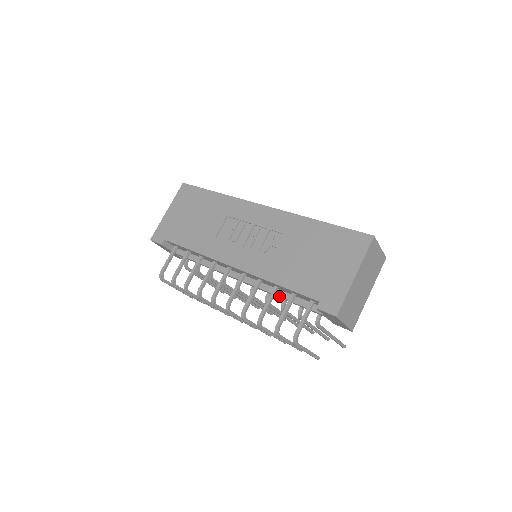
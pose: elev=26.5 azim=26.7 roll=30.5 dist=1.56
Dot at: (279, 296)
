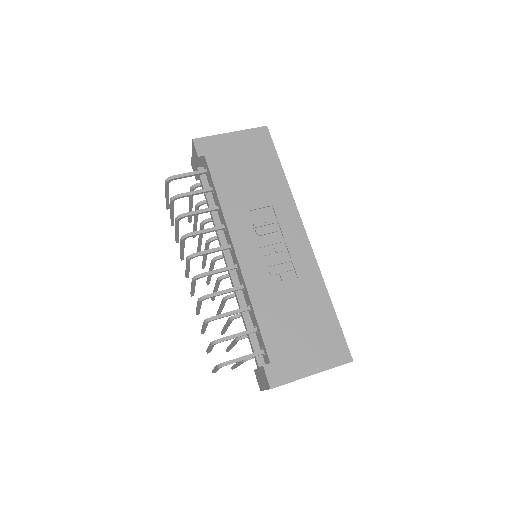
Dot at: (243, 313)
